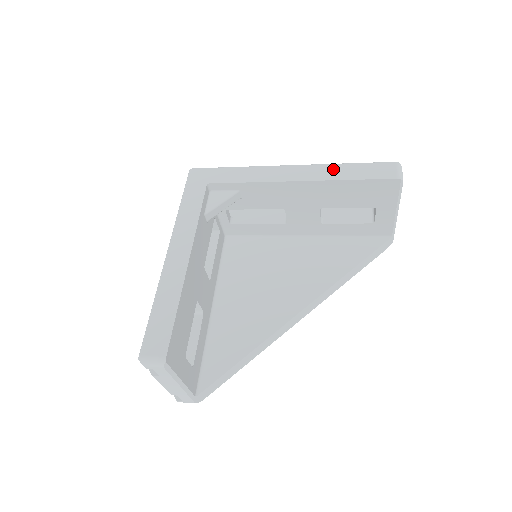
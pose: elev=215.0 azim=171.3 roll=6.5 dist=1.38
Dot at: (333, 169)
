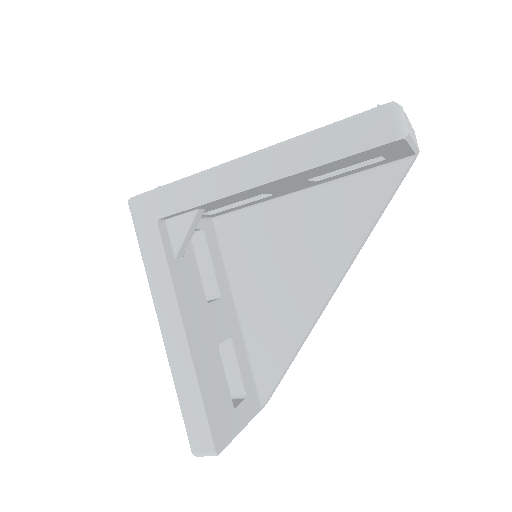
Dot at: (301, 149)
